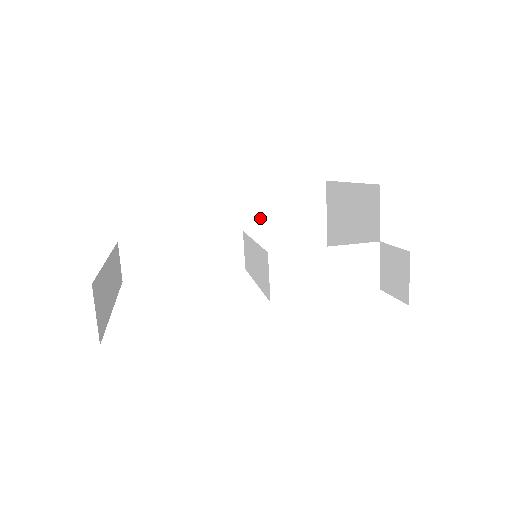
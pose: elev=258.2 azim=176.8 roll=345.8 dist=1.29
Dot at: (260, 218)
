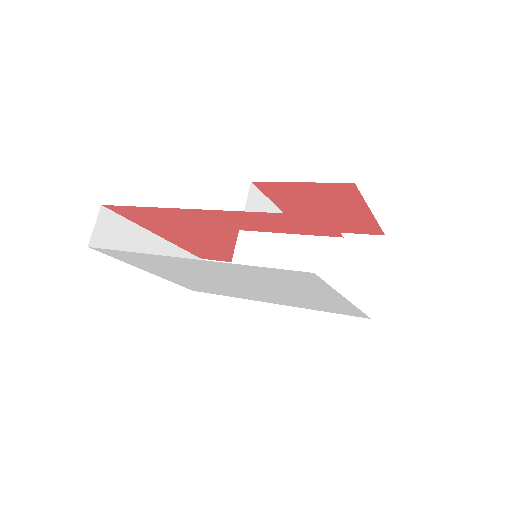
Dot at: occluded
